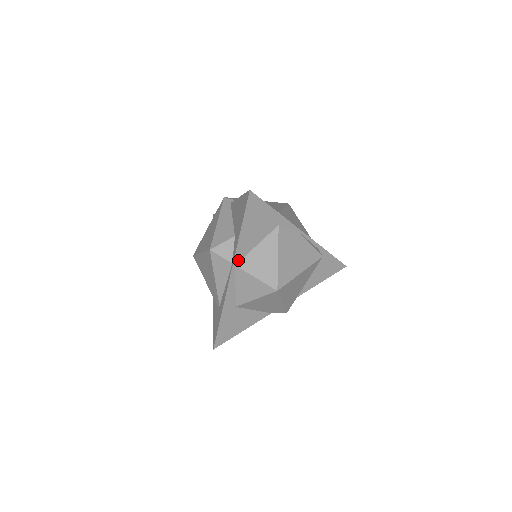
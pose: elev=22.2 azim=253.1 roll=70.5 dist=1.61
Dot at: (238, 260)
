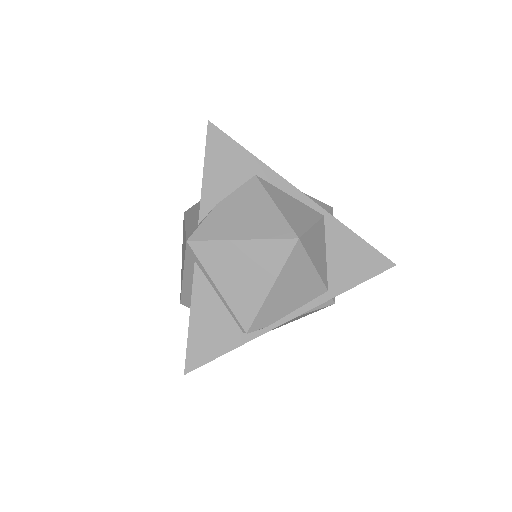
Dot at: occluded
